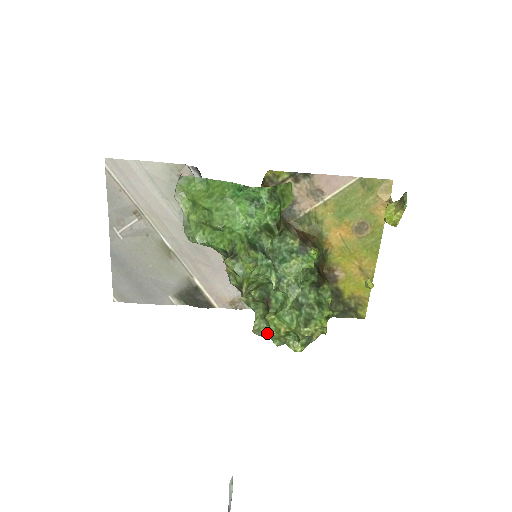
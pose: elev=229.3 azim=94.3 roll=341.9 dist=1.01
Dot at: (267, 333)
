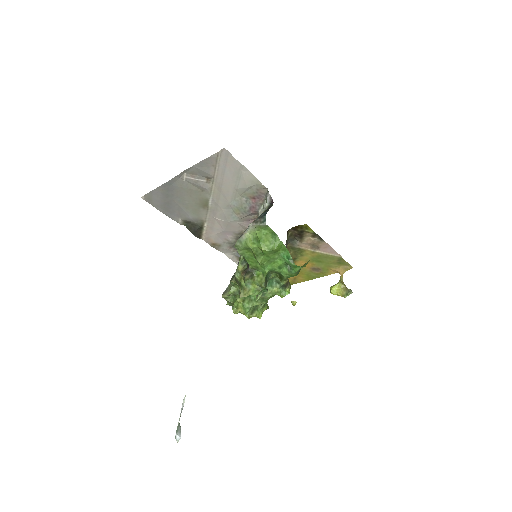
Dot at: (229, 301)
